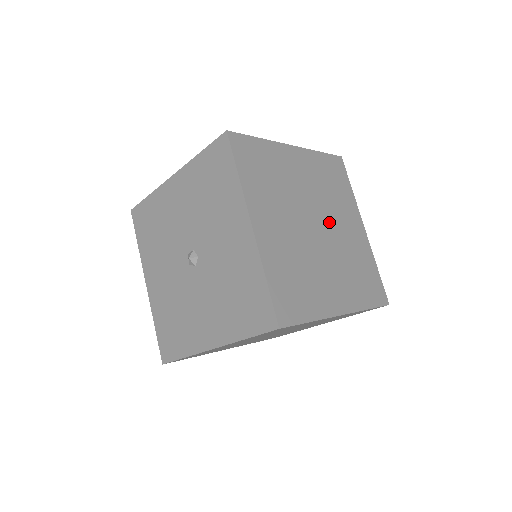
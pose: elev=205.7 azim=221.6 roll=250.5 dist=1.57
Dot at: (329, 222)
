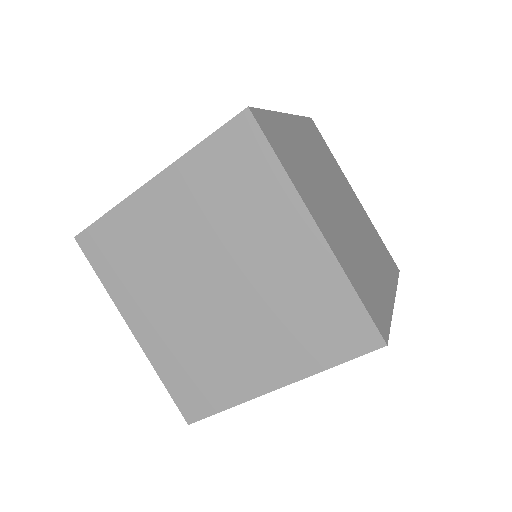
Dot at: (357, 231)
